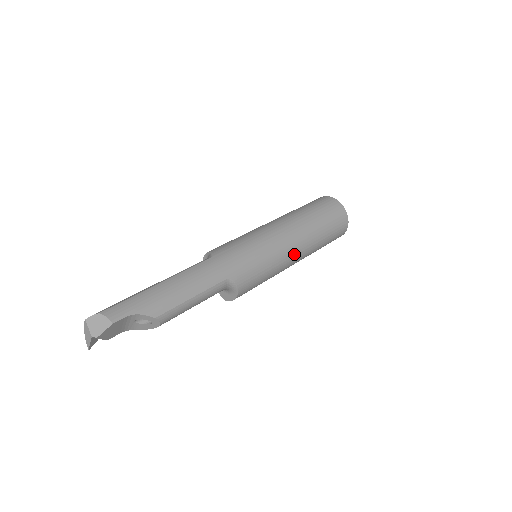
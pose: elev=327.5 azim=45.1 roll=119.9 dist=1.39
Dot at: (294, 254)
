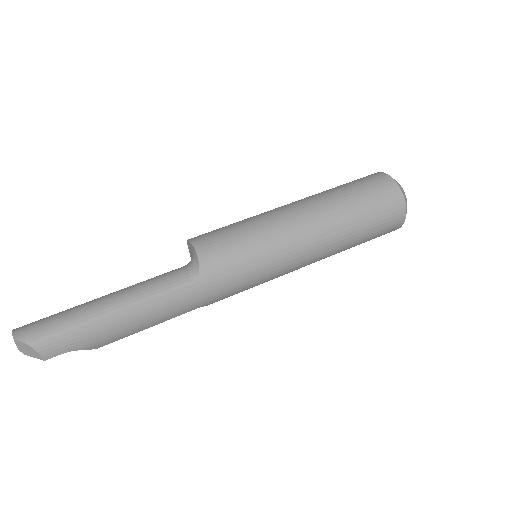
Dot at: occluded
